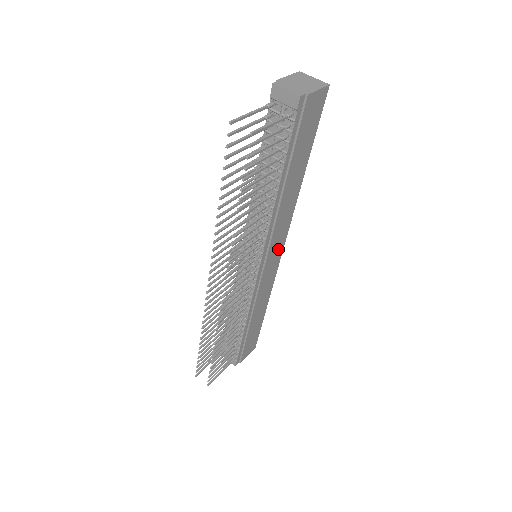
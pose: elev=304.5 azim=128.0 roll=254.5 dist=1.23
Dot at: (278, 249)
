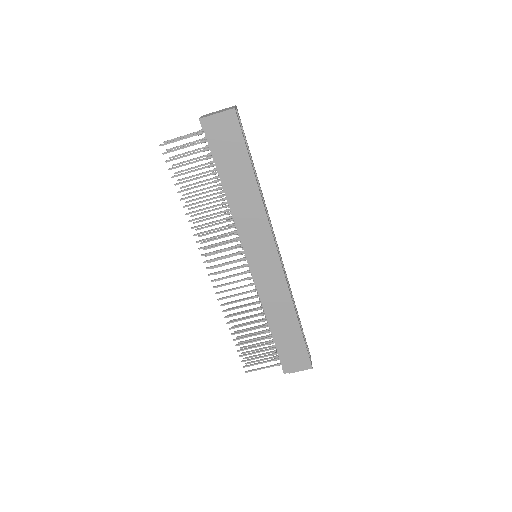
Dot at: (268, 251)
